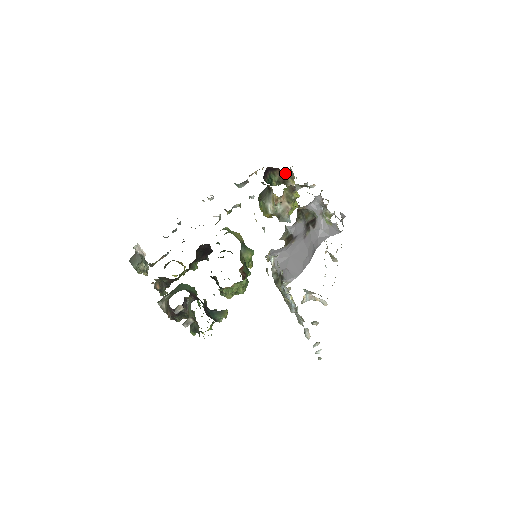
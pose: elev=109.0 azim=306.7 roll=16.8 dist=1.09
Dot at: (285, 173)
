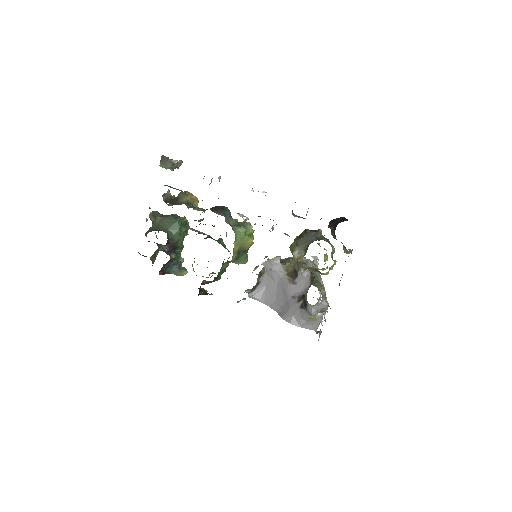
Dot at: occluded
